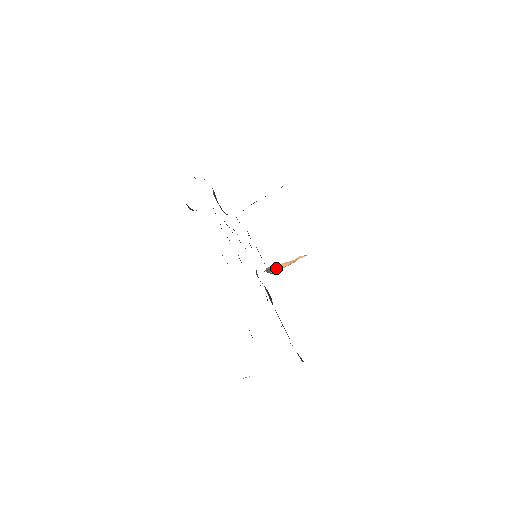
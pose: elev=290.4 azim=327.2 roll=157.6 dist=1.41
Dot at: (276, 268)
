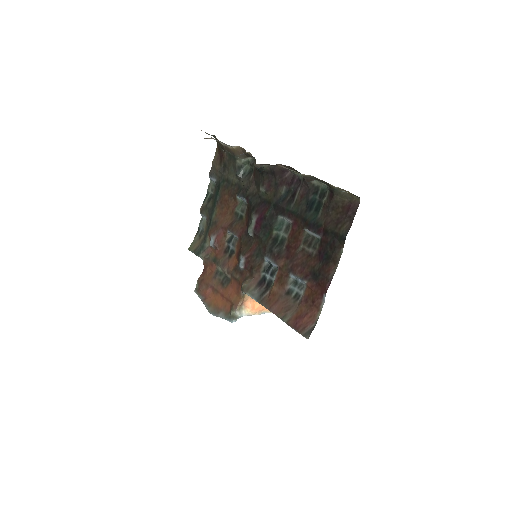
Dot at: (244, 309)
